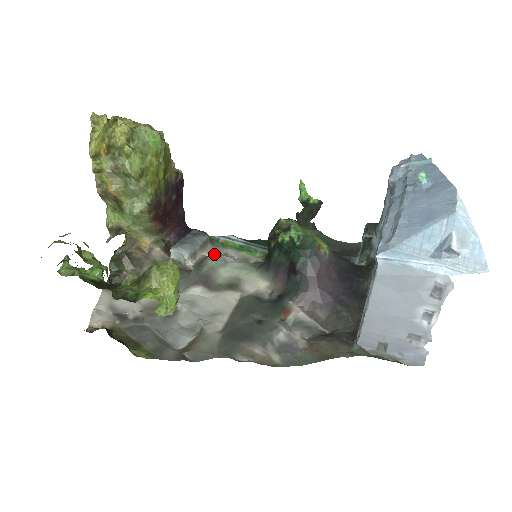
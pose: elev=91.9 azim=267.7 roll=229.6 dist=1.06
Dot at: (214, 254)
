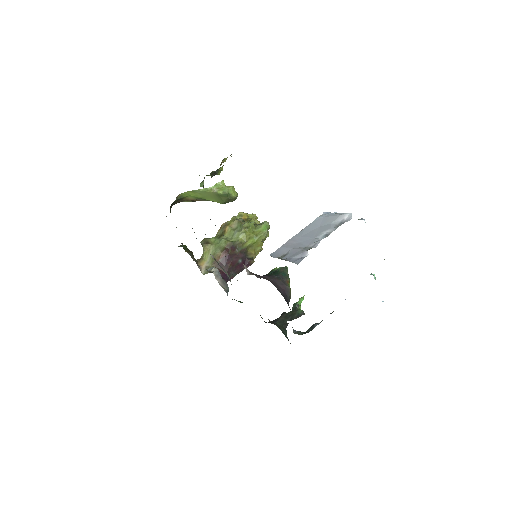
Dot at: occluded
